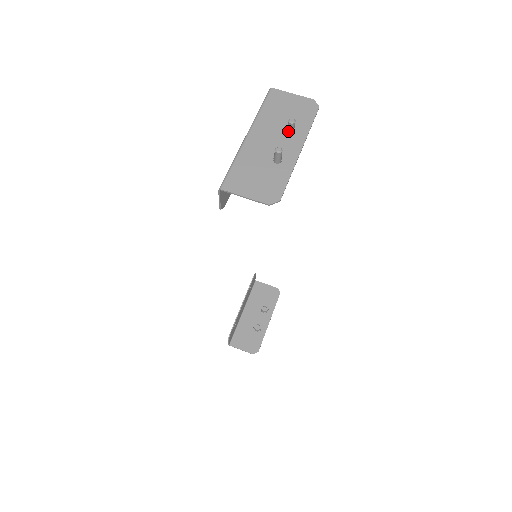
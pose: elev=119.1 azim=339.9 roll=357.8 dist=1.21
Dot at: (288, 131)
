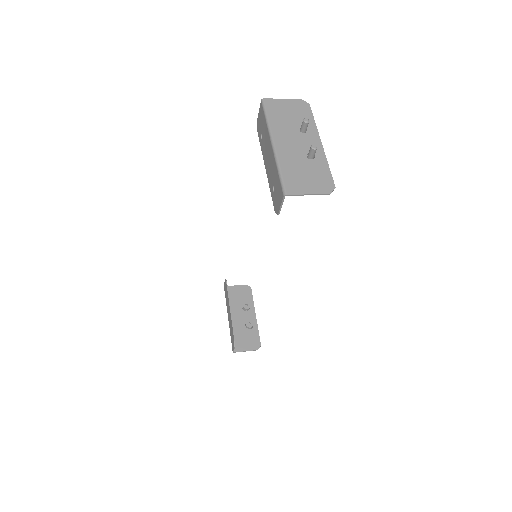
Dot at: (303, 130)
